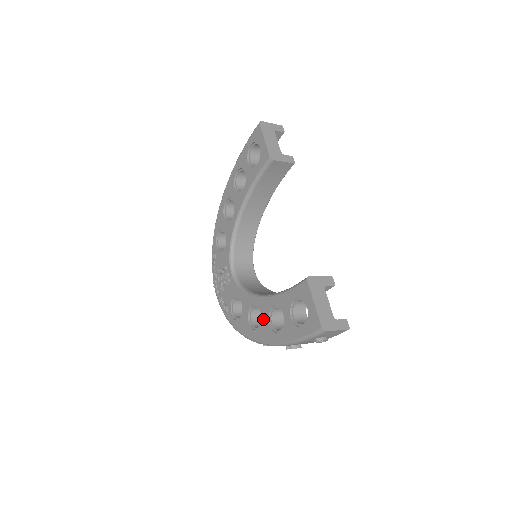
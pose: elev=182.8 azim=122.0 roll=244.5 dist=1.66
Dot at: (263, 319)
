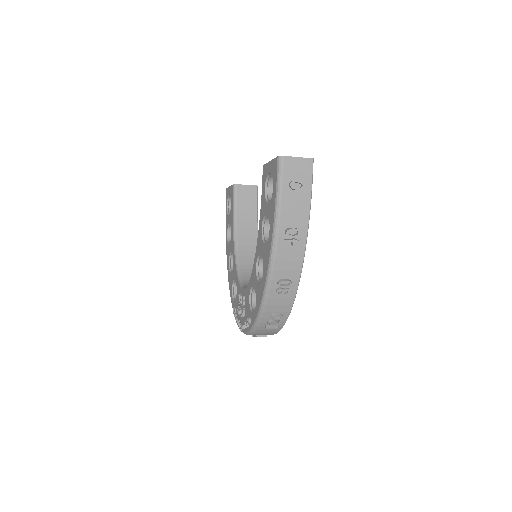
Dot at: (262, 253)
